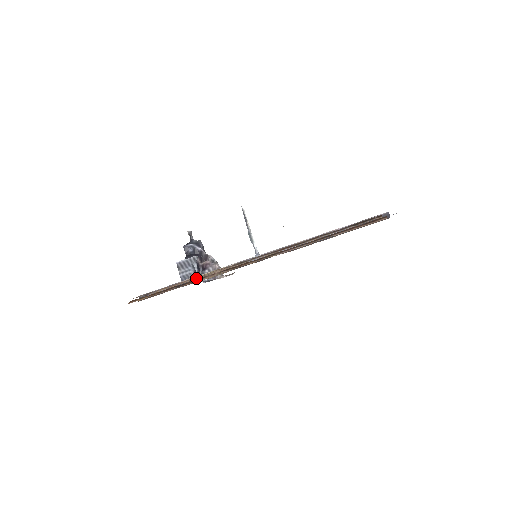
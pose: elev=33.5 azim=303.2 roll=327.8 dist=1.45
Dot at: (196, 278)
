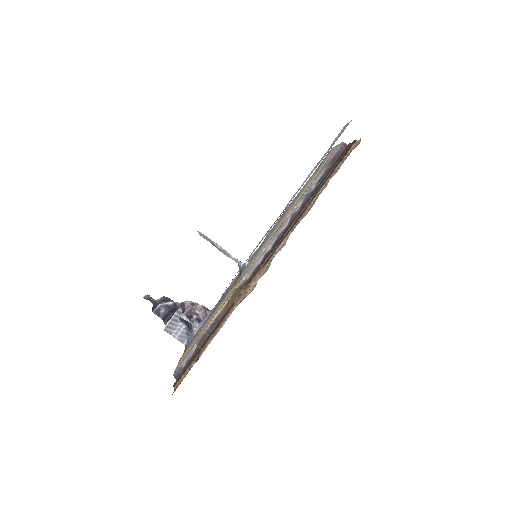
Dot at: (236, 305)
